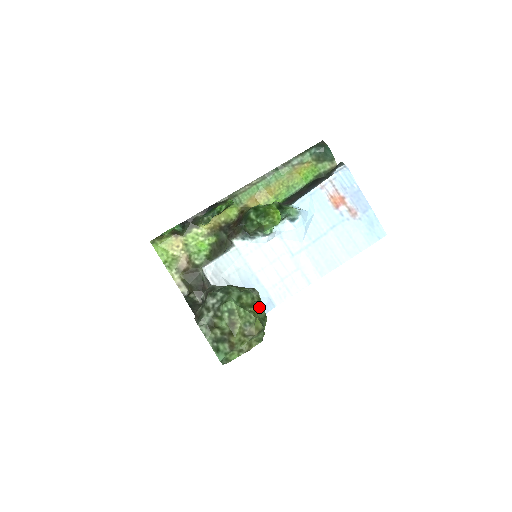
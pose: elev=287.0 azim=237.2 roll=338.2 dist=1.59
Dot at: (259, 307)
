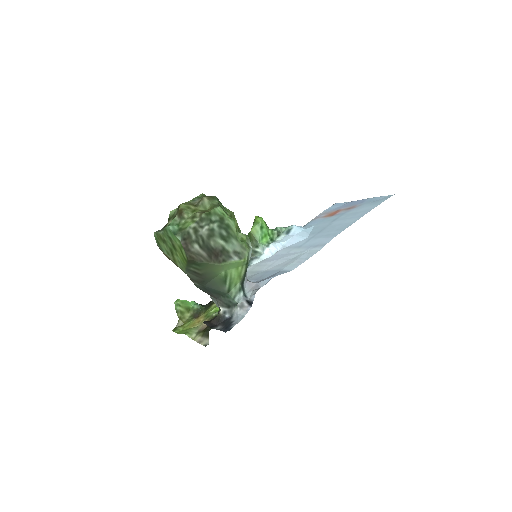
Dot at: occluded
